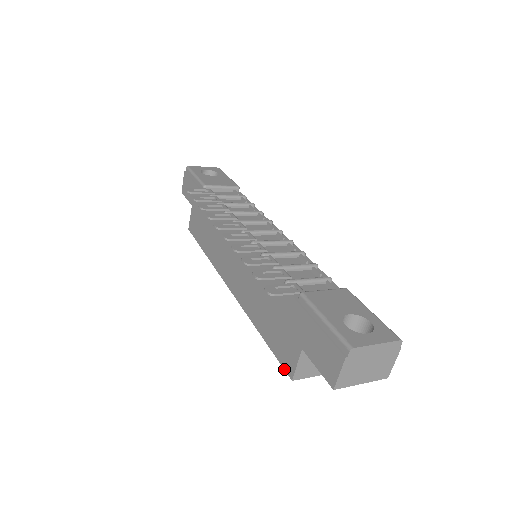
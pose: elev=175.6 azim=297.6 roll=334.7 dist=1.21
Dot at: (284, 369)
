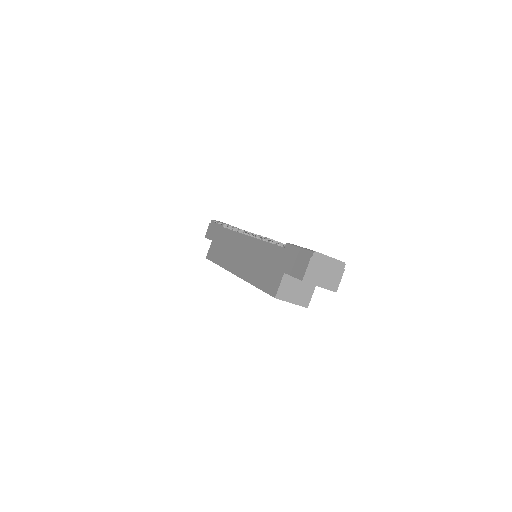
Dot at: (270, 295)
